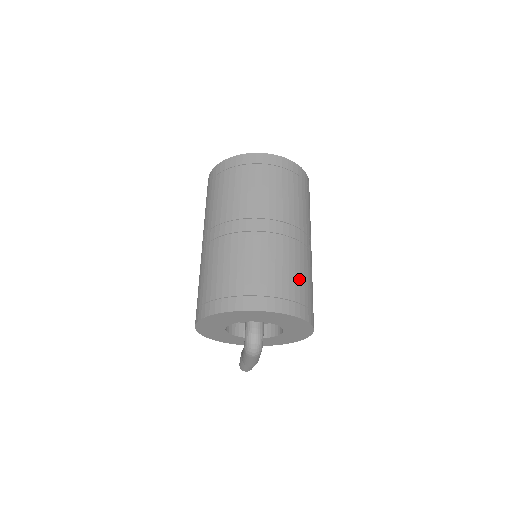
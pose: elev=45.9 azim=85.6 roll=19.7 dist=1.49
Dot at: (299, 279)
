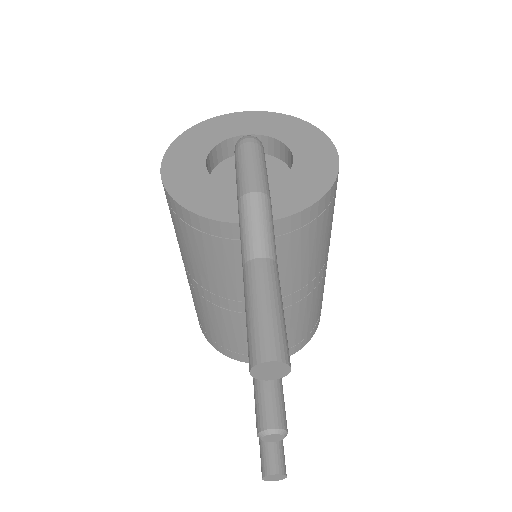
Dot at: occluded
